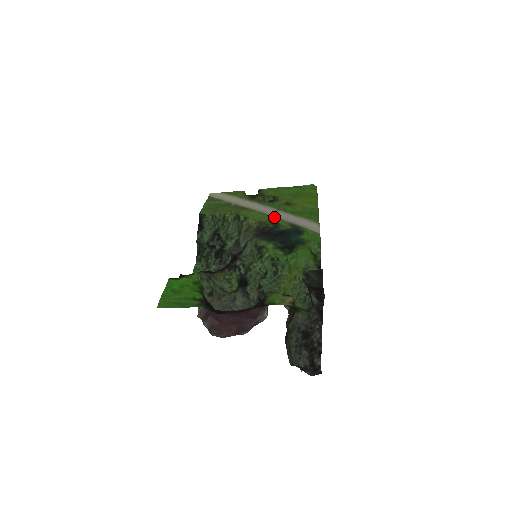
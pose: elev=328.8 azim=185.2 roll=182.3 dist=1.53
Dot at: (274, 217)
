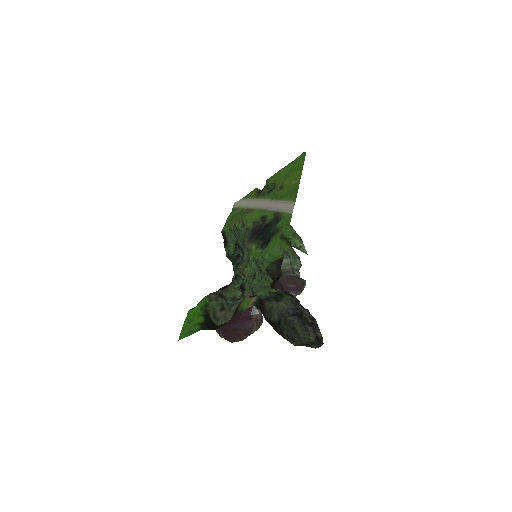
Dot at: (266, 211)
